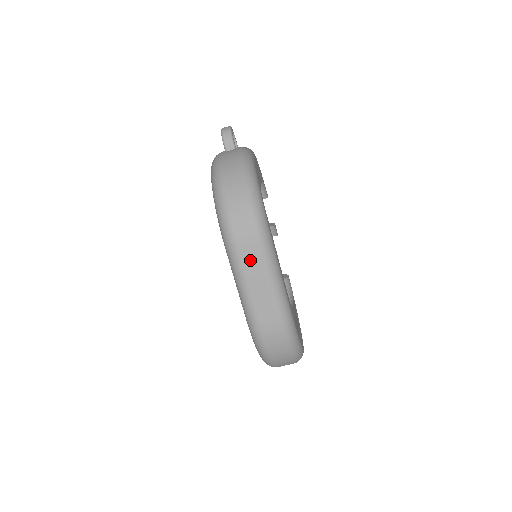
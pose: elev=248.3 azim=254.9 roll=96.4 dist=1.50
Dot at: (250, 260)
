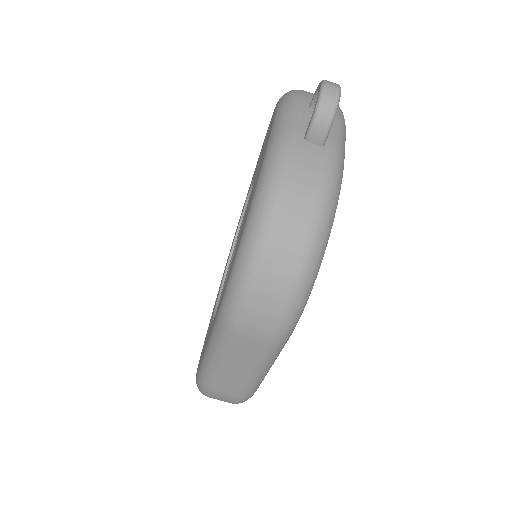
Dot at: (244, 351)
